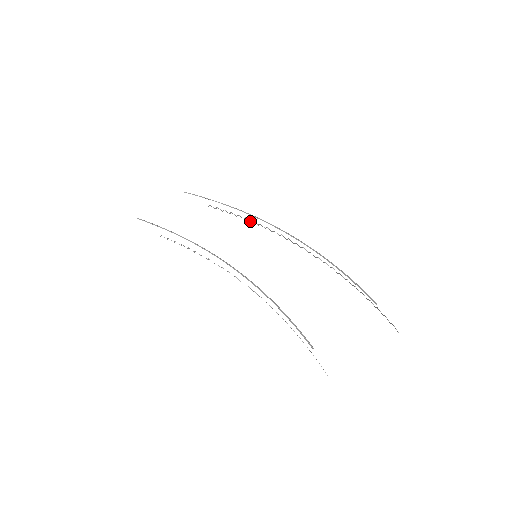
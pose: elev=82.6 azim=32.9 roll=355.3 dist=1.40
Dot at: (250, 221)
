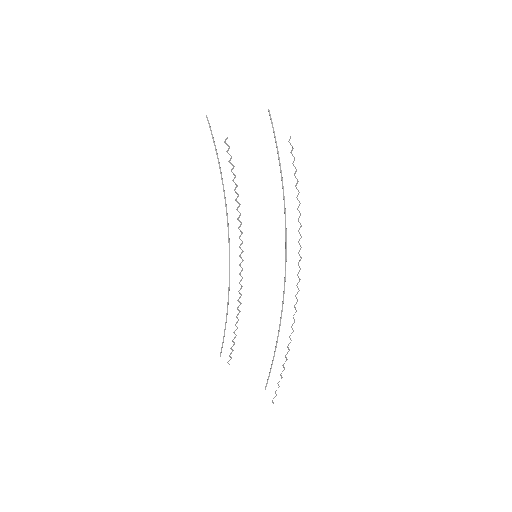
Dot at: occluded
